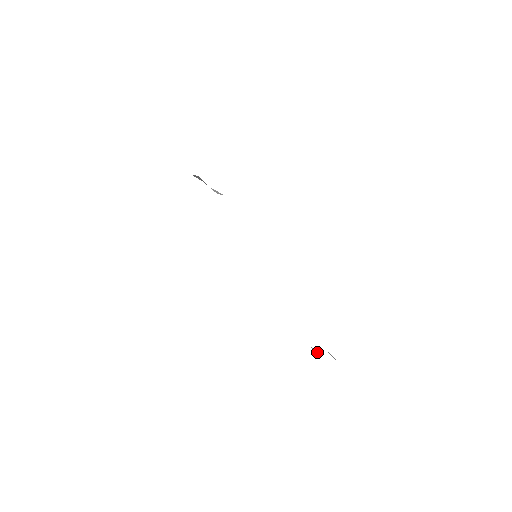
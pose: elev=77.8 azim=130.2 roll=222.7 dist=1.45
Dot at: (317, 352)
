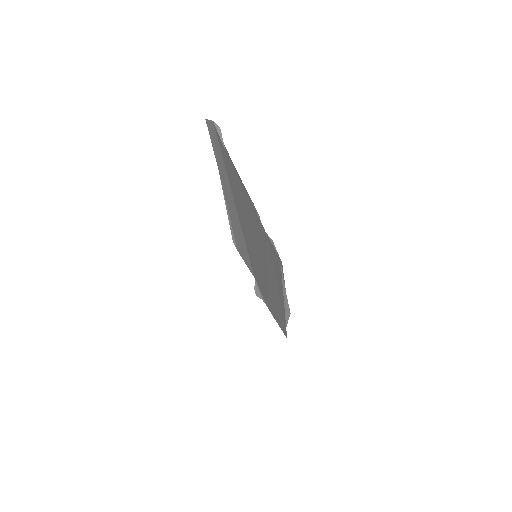
Dot at: (221, 133)
